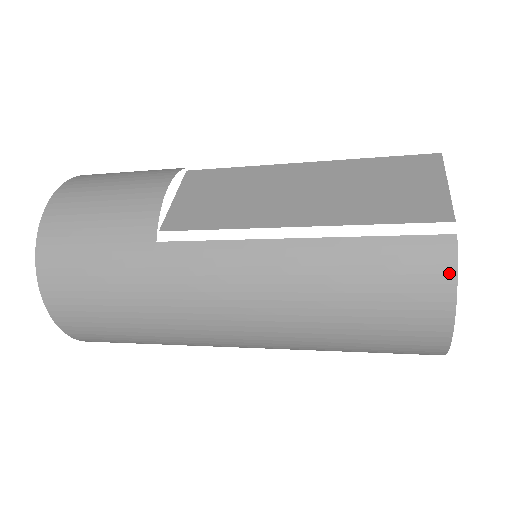
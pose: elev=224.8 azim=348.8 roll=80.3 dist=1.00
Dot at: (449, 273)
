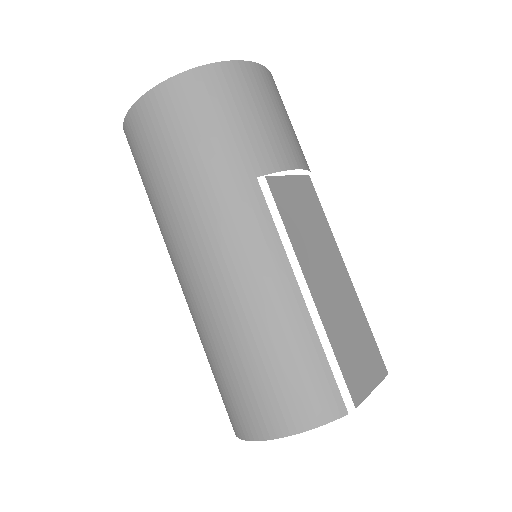
Dot at: (319, 420)
